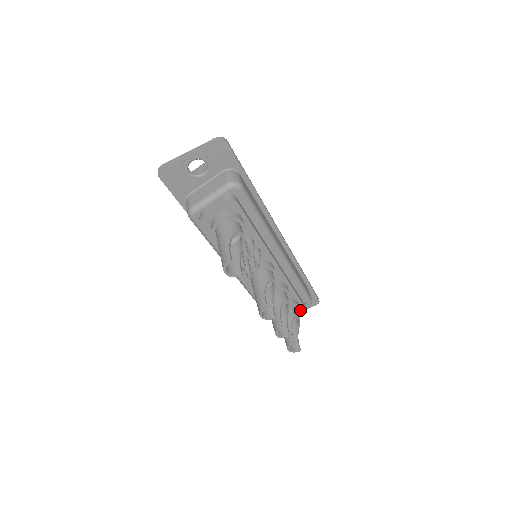
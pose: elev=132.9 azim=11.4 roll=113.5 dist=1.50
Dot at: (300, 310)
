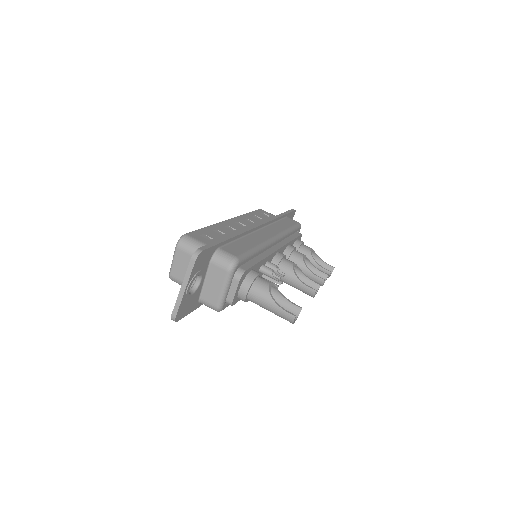
Dot at: (300, 239)
